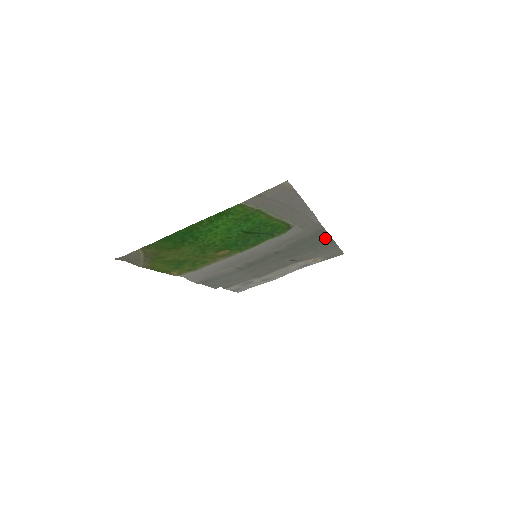
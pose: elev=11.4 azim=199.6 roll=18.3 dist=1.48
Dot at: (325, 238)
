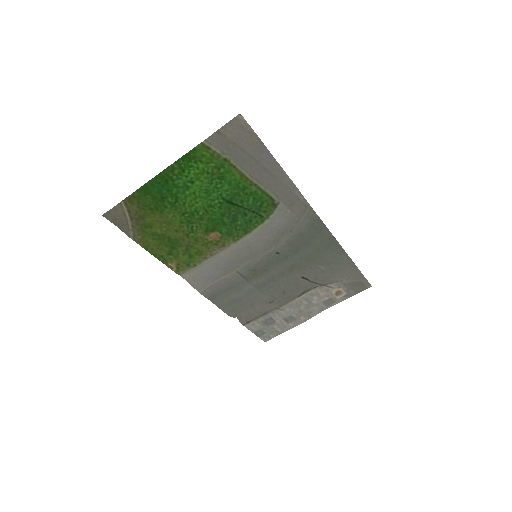
Dot at: (329, 239)
